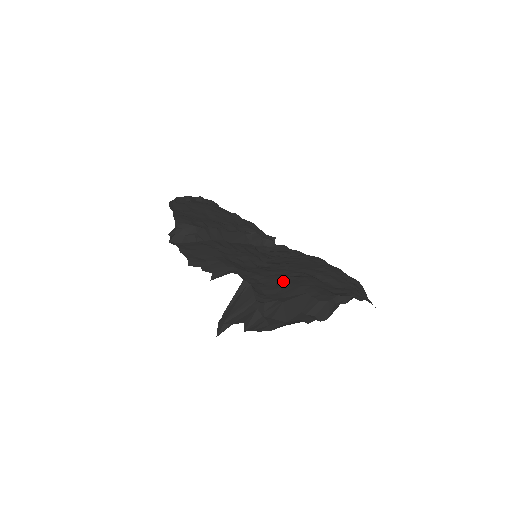
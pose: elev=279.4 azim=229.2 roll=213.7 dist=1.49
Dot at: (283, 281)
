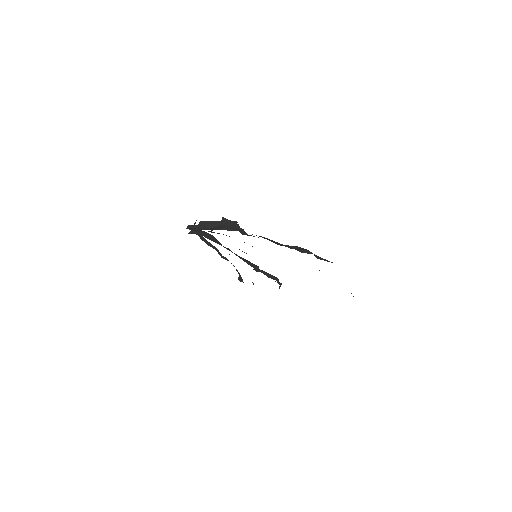
Dot at: occluded
